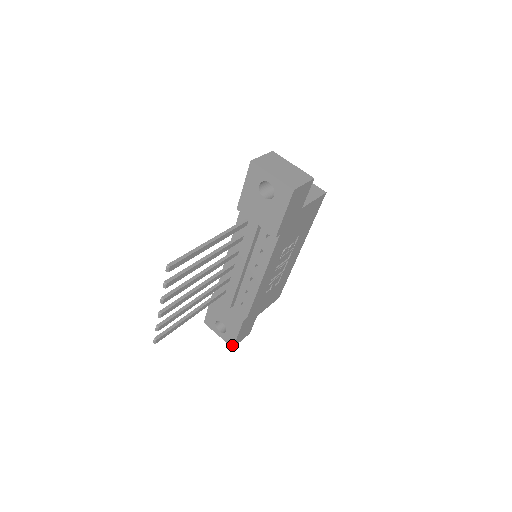
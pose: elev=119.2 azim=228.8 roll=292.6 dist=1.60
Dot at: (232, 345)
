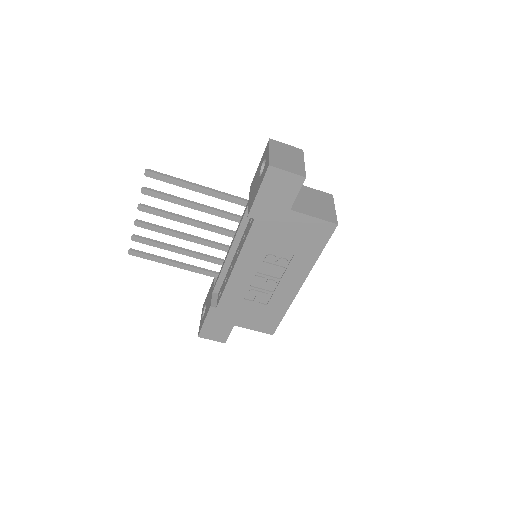
Dot at: (199, 333)
